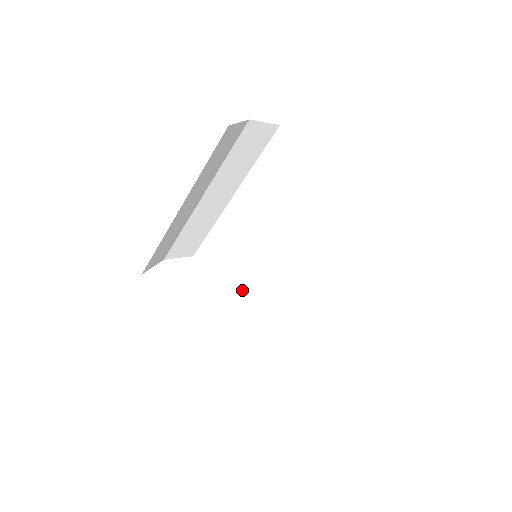
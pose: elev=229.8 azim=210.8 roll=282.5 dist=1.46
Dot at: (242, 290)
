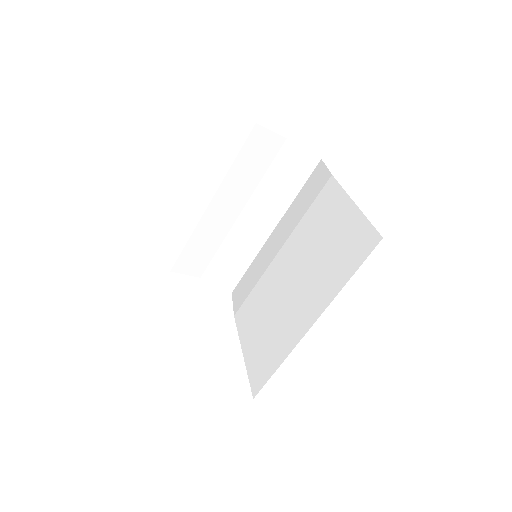
Dot at: (250, 318)
